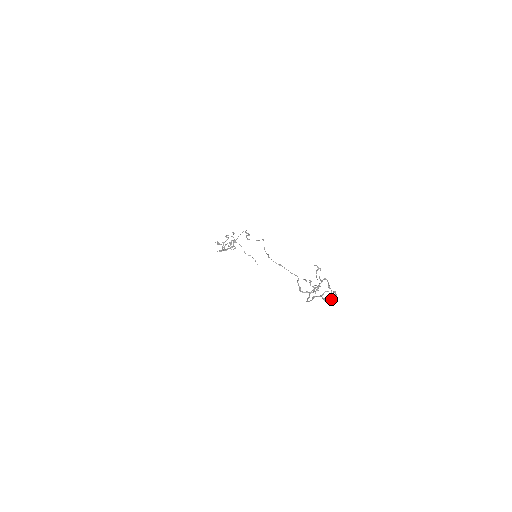
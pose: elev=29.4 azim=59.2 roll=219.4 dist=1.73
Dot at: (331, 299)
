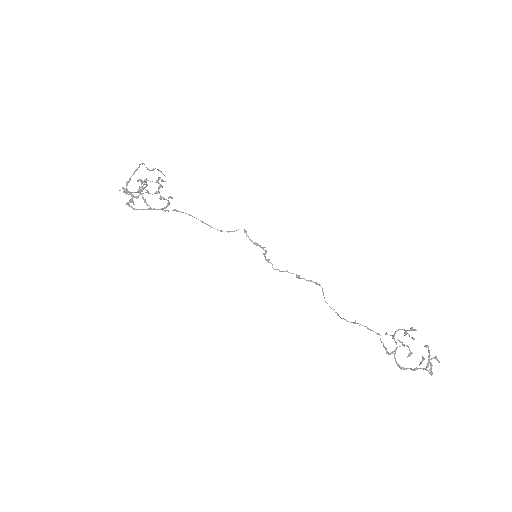
Dot at: (431, 365)
